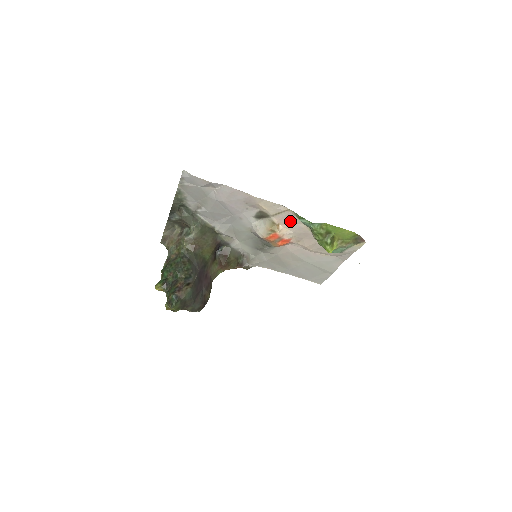
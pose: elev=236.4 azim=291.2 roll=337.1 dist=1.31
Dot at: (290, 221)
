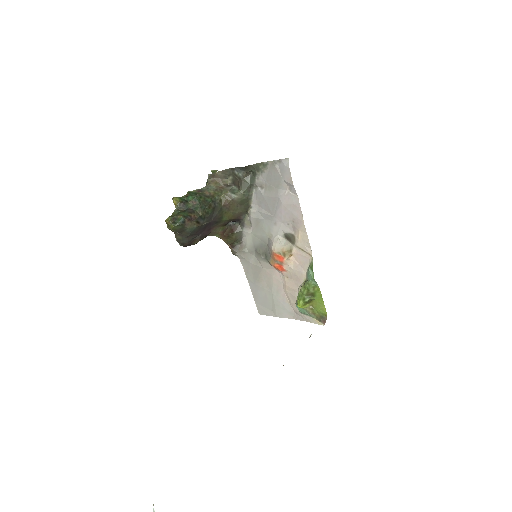
Dot at: (301, 262)
